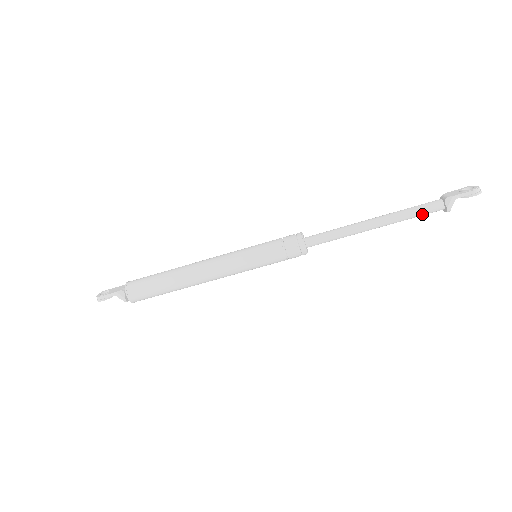
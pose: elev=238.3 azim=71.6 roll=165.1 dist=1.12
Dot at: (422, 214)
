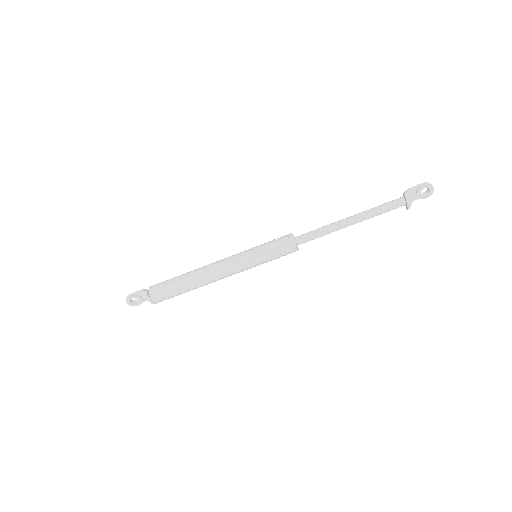
Dot at: (387, 206)
